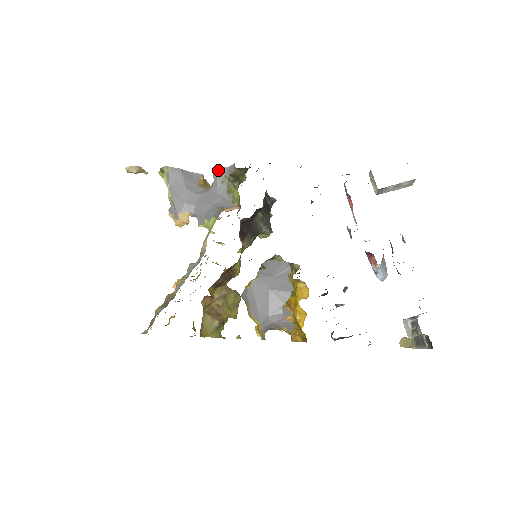
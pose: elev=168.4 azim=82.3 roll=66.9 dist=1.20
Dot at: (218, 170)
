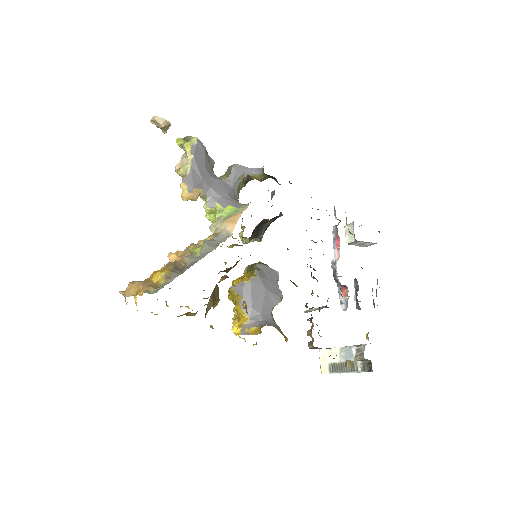
Dot at: (239, 166)
